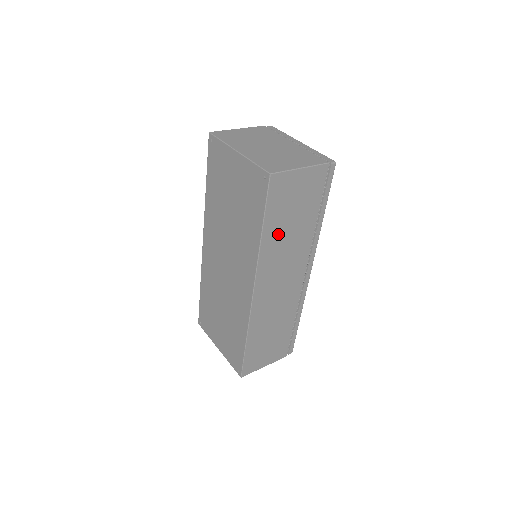
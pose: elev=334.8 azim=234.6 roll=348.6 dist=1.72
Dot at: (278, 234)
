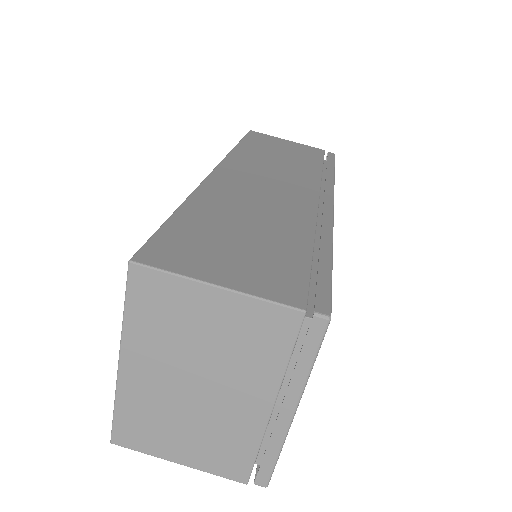
Dot at: occluded
